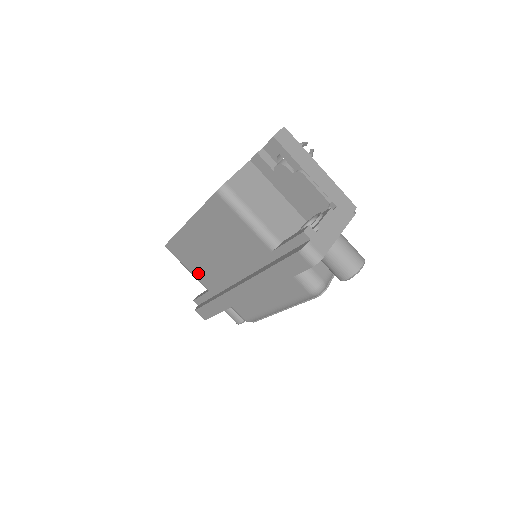
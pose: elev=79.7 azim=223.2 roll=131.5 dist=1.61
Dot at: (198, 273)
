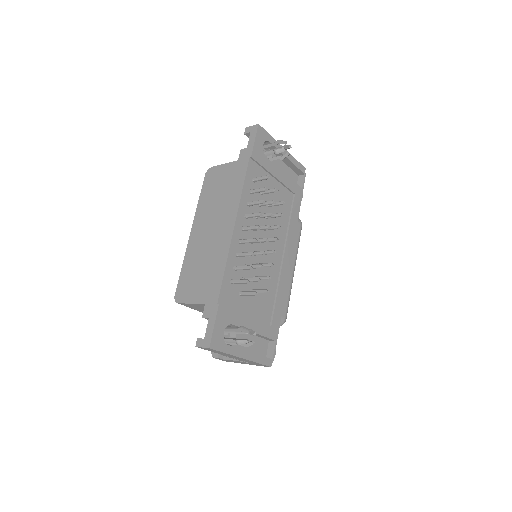
Dot at: occluded
